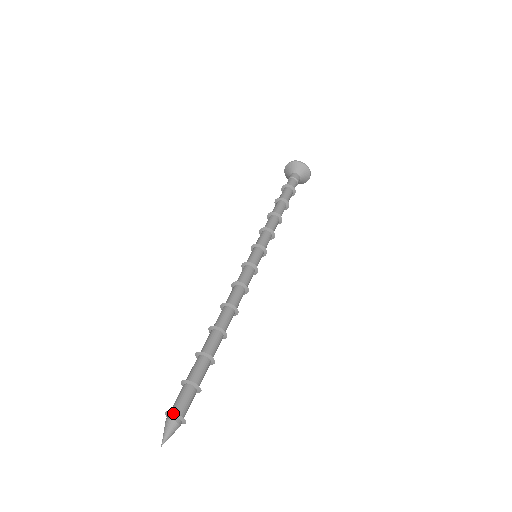
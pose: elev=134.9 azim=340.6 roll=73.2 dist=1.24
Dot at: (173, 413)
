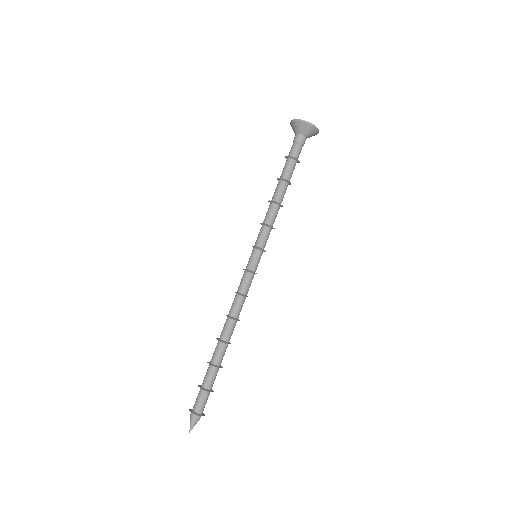
Dot at: (199, 416)
